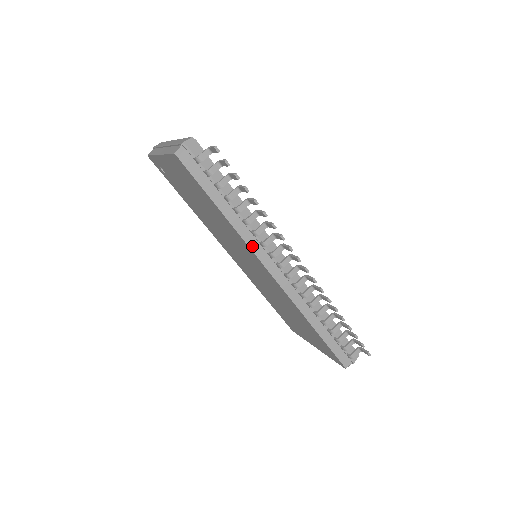
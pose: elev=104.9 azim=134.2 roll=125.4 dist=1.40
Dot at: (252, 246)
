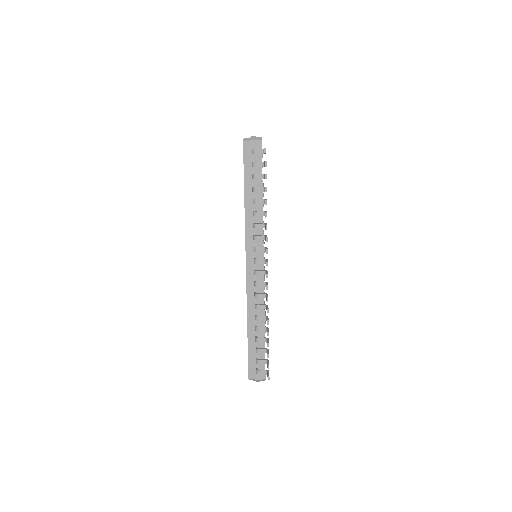
Dot at: (247, 233)
